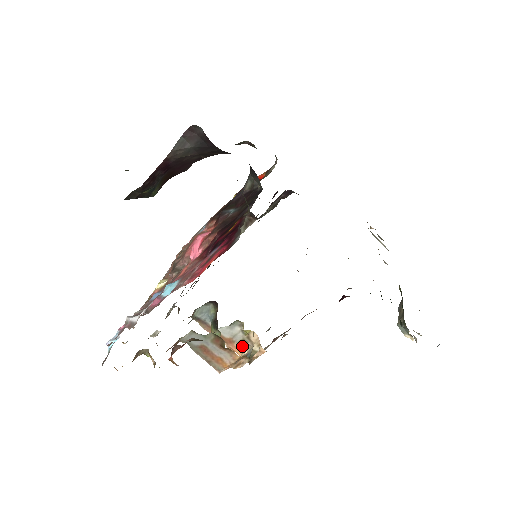
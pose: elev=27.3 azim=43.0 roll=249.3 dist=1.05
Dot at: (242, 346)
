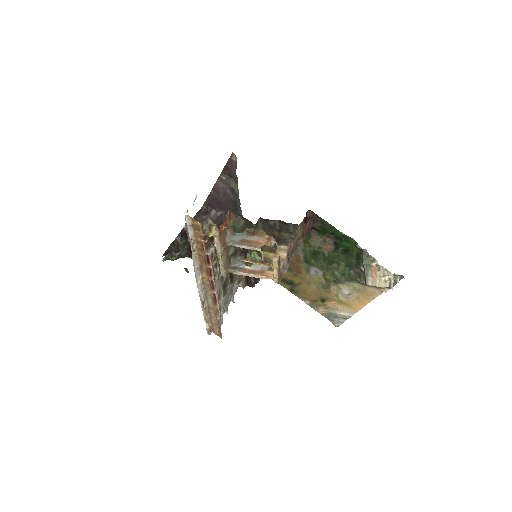
Dot at: (271, 271)
